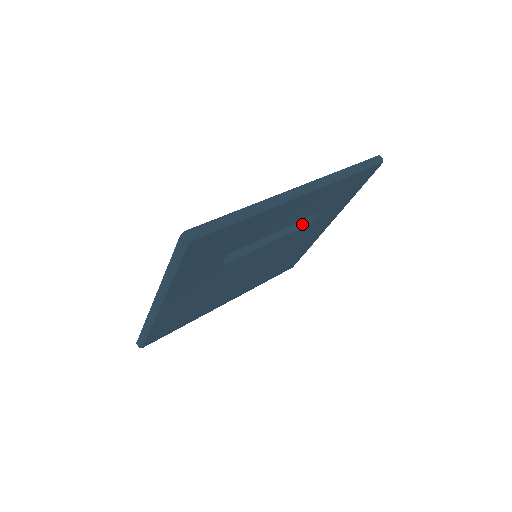
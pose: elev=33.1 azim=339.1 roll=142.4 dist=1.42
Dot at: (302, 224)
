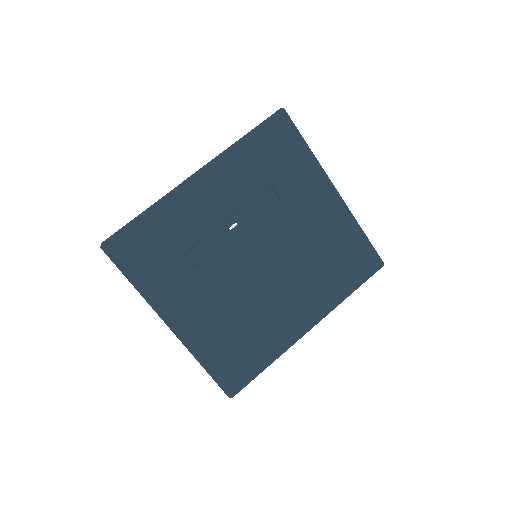
Dot at: (273, 205)
